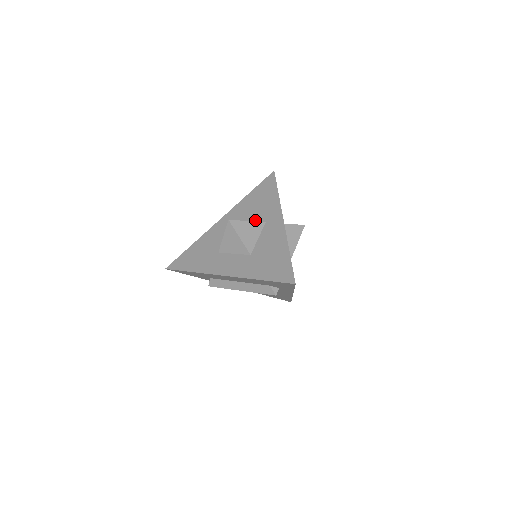
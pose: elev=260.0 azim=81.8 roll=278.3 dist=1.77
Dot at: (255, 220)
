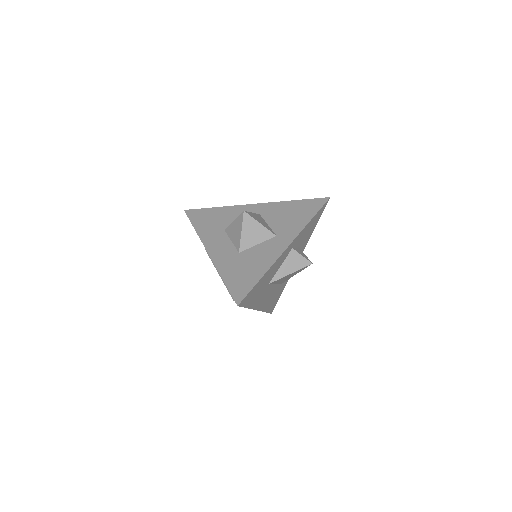
Dot at: (272, 227)
